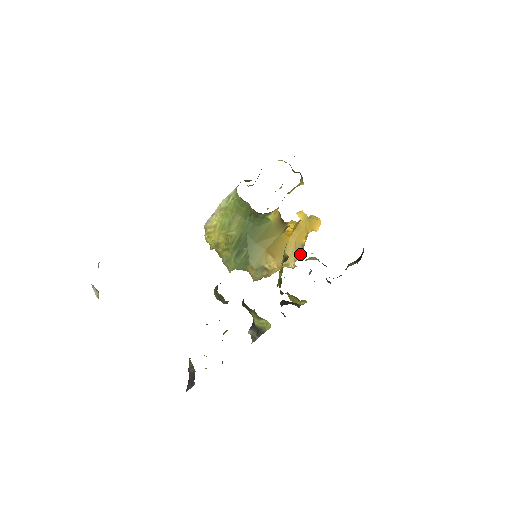
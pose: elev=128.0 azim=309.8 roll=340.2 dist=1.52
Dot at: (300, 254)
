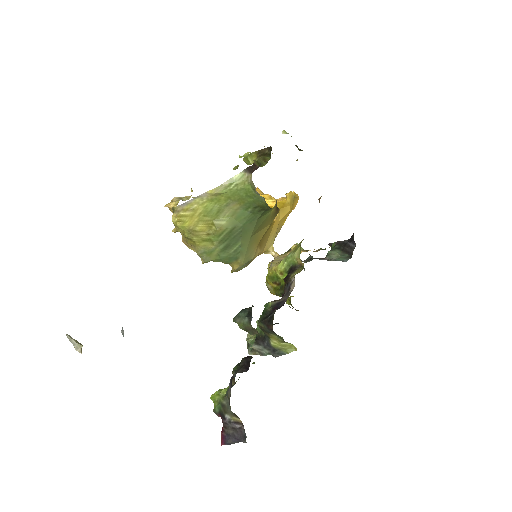
Dot at: (276, 236)
